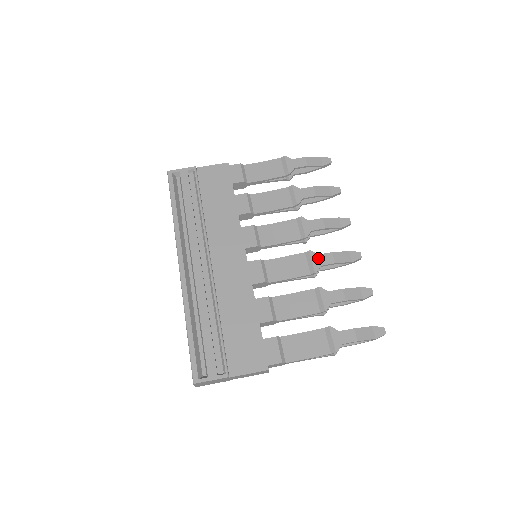
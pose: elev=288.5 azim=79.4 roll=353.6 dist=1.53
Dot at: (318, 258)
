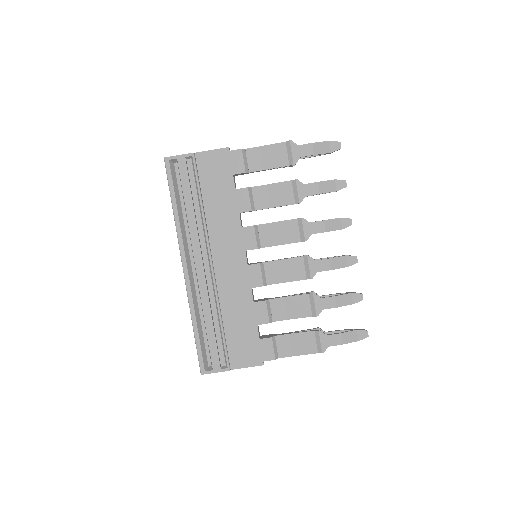
Dot at: (315, 264)
